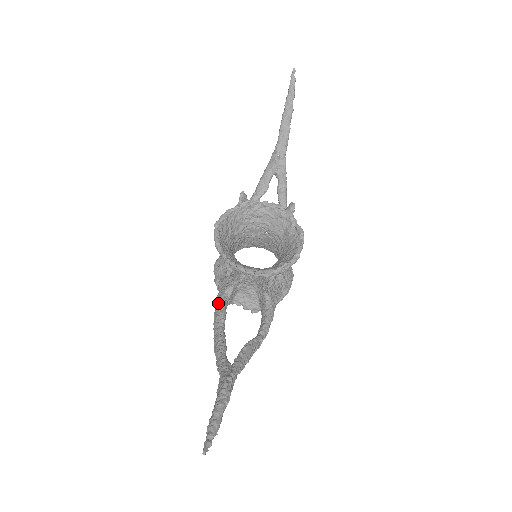
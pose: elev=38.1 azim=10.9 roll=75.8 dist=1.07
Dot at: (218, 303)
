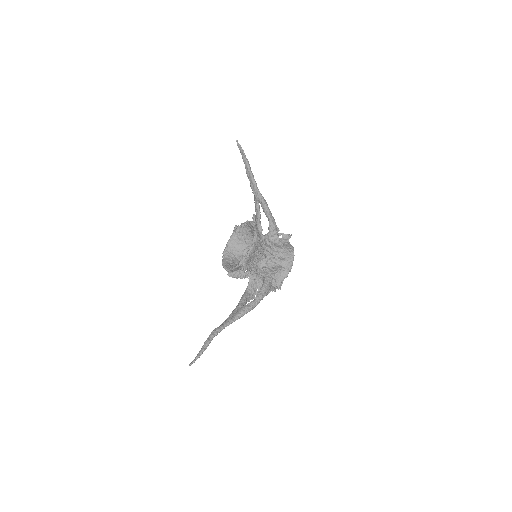
Dot at: occluded
